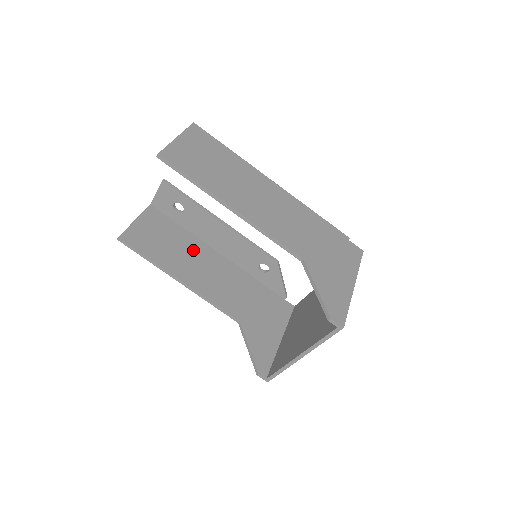
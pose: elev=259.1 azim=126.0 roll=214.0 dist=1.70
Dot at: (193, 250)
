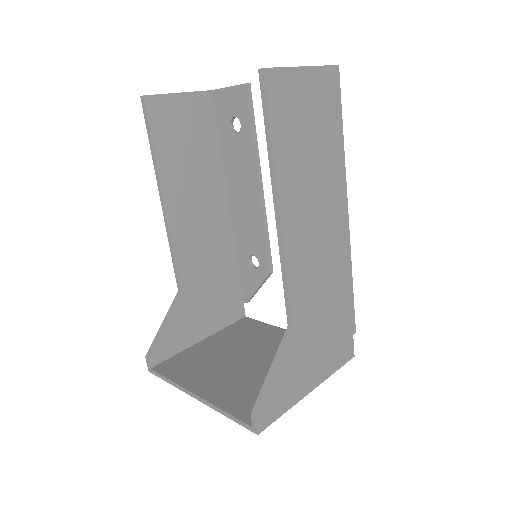
Dot at: (207, 179)
